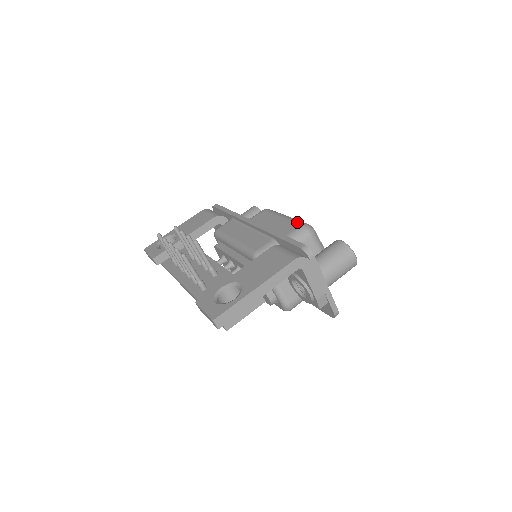
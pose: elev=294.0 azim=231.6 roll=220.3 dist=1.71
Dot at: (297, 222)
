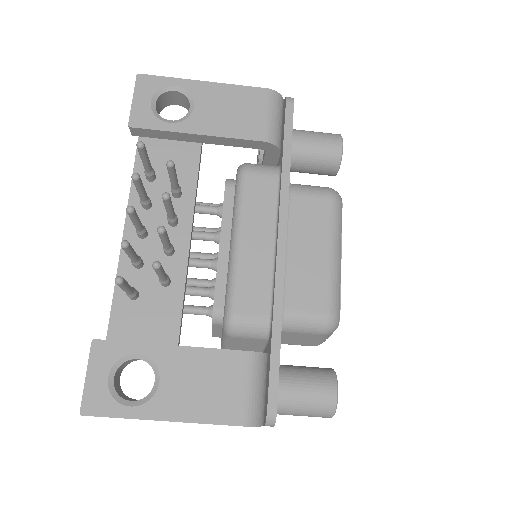
Dot at: (331, 299)
